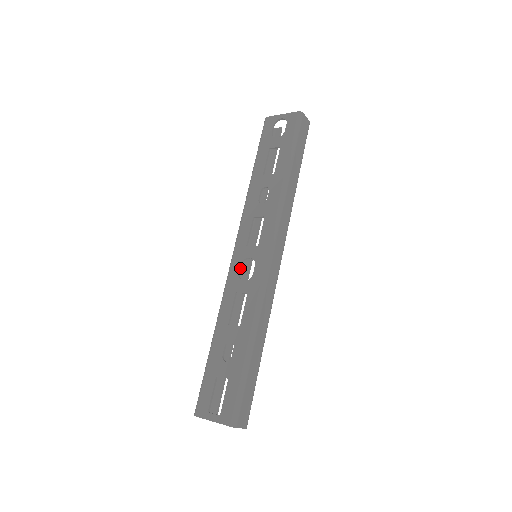
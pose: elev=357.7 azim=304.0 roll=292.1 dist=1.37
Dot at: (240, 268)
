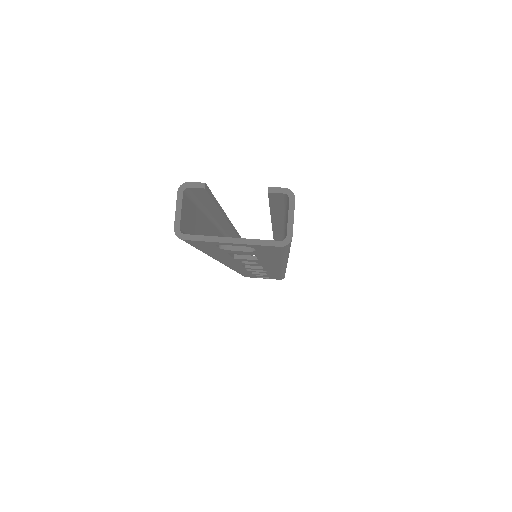
Dot at: (245, 269)
